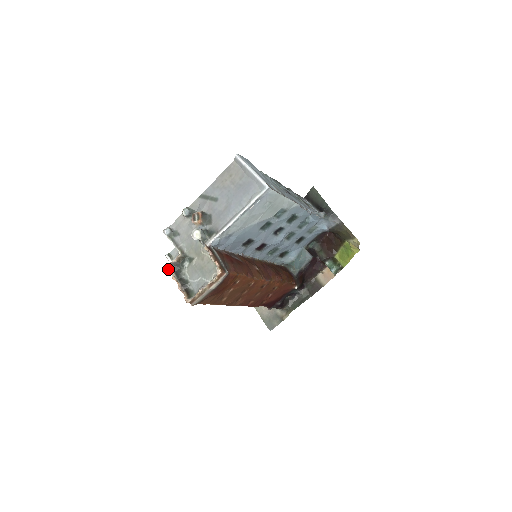
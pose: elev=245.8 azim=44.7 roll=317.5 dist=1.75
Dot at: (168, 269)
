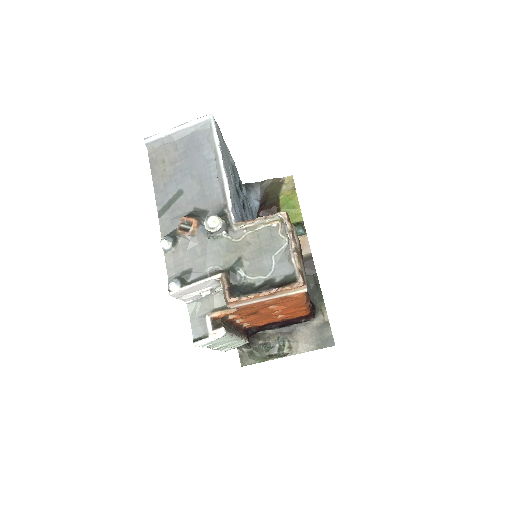
Dot at: (233, 300)
